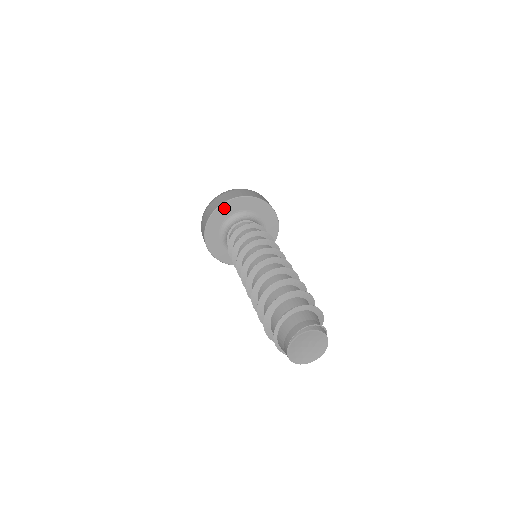
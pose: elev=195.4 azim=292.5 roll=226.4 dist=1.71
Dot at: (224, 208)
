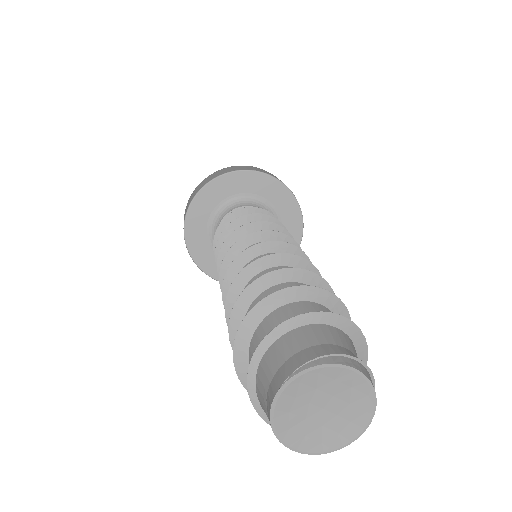
Dot at: (229, 180)
